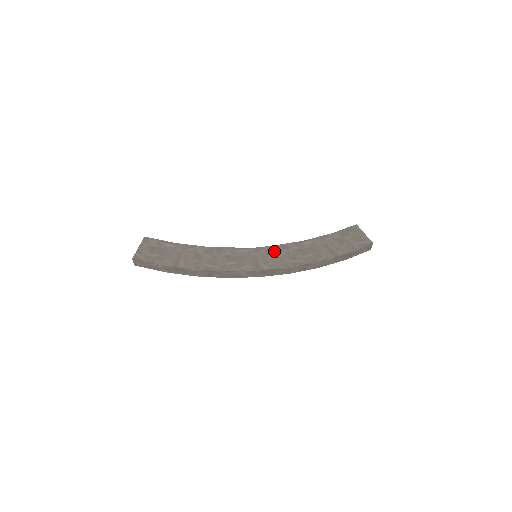
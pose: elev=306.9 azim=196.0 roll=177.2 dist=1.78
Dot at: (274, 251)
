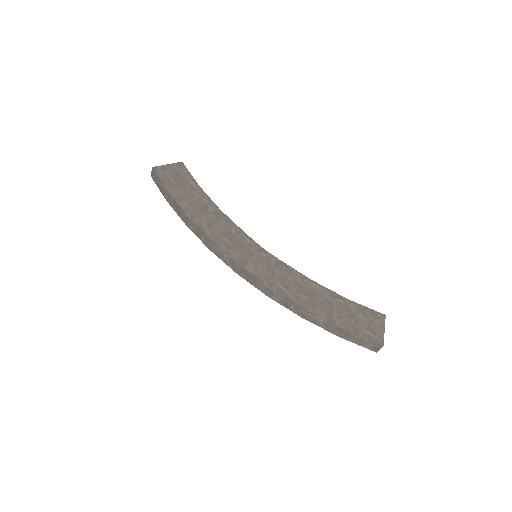
Dot at: (275, 264)
